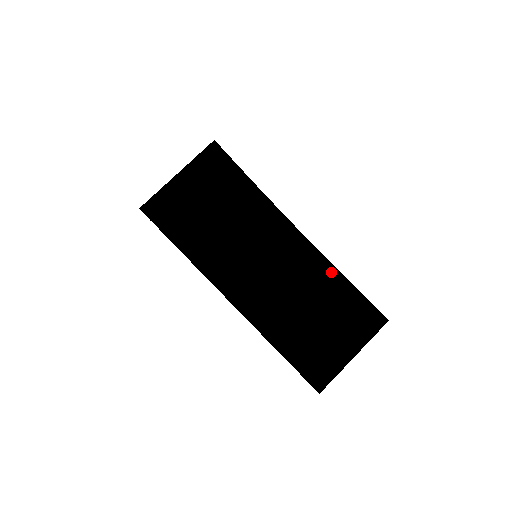
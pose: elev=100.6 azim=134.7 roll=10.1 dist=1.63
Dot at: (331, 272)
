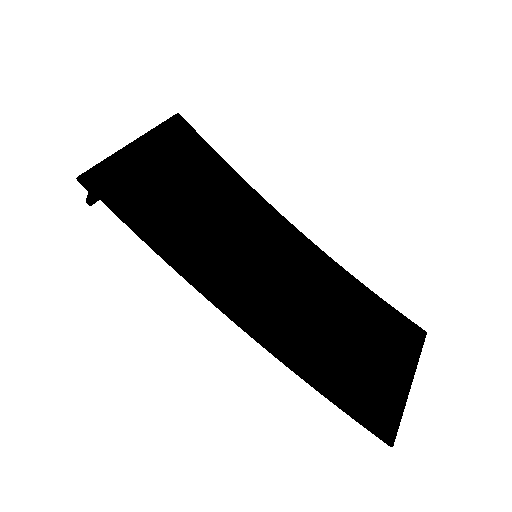
Dot at: (347, 278)
